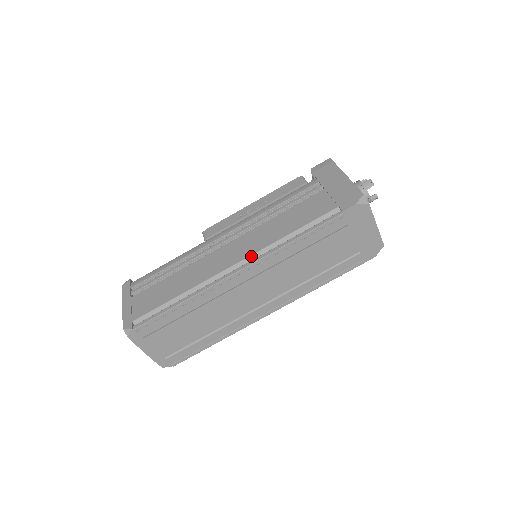
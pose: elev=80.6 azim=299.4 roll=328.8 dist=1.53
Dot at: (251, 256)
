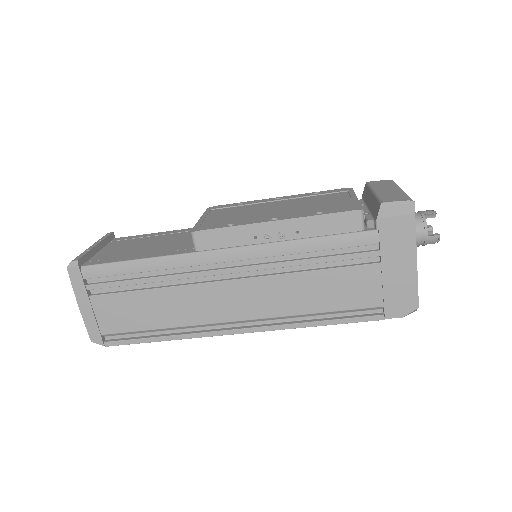
Dot at: (260, 319)
